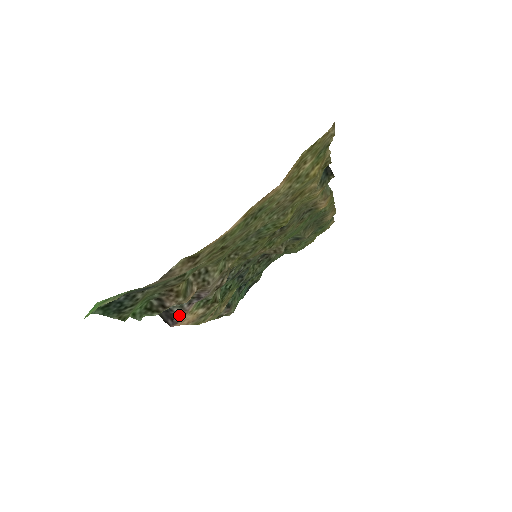
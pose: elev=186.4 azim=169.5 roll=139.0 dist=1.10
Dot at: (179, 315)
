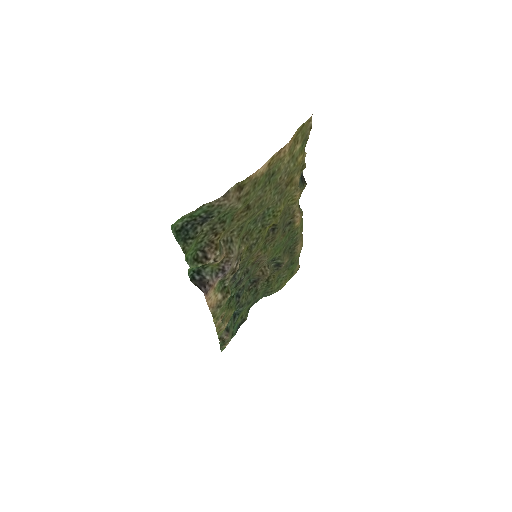
Dot at: (209, 284)
